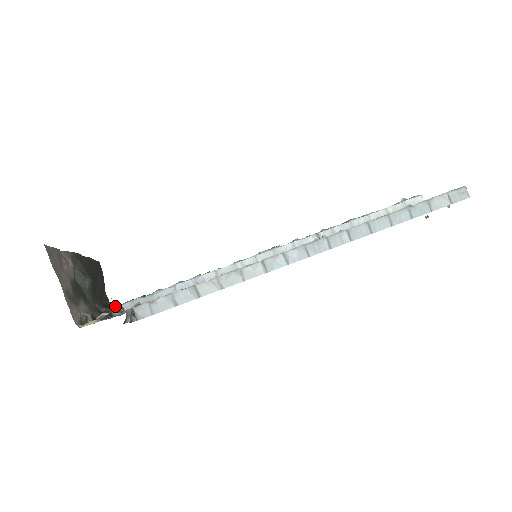
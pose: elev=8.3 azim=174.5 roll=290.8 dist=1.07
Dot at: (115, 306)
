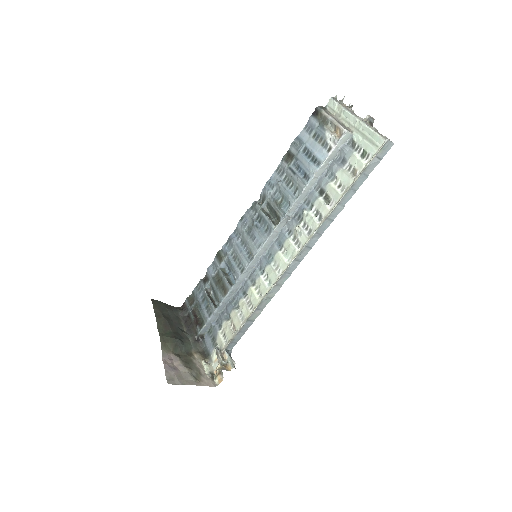
Dot at: (223, 365)
